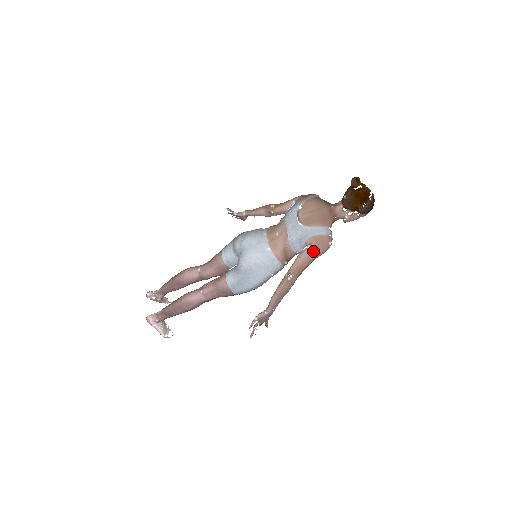
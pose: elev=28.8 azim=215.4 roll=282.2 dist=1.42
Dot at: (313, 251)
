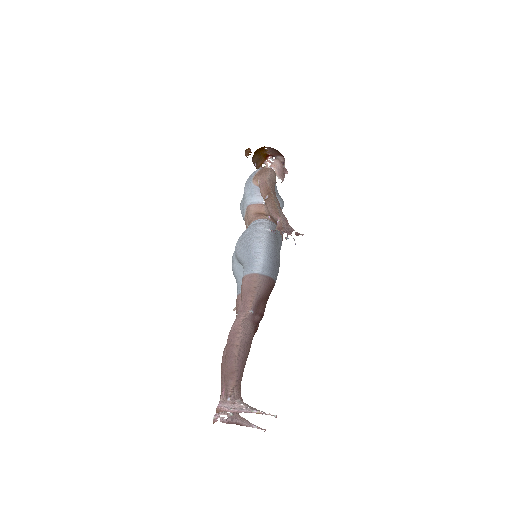
Dot at: (261, 176)
